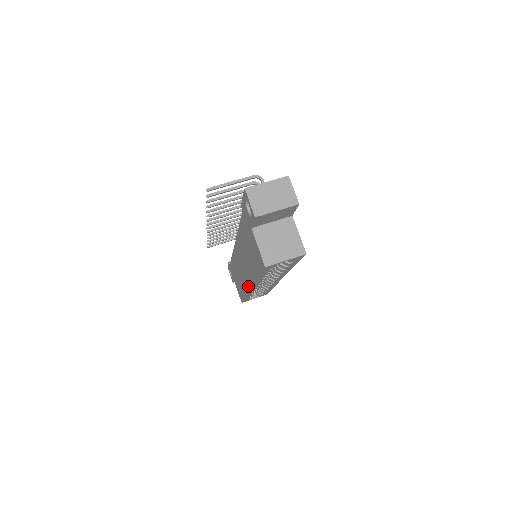
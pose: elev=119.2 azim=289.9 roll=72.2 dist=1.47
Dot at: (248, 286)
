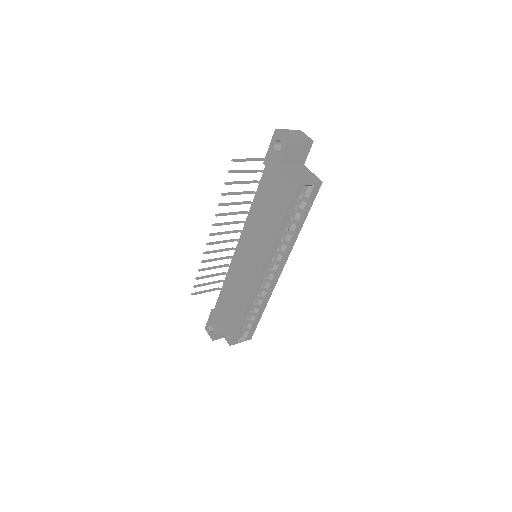
Dot at: (255, 277)
